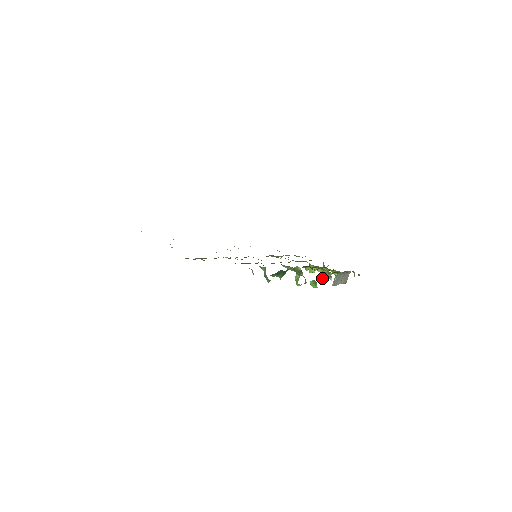
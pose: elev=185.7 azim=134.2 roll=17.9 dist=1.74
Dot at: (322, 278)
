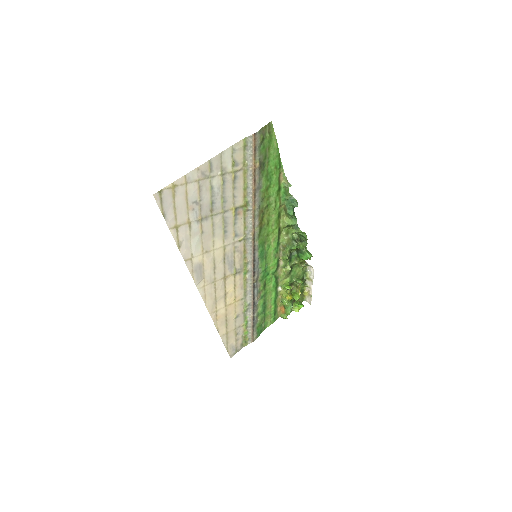
Dot at: (301, 282)
